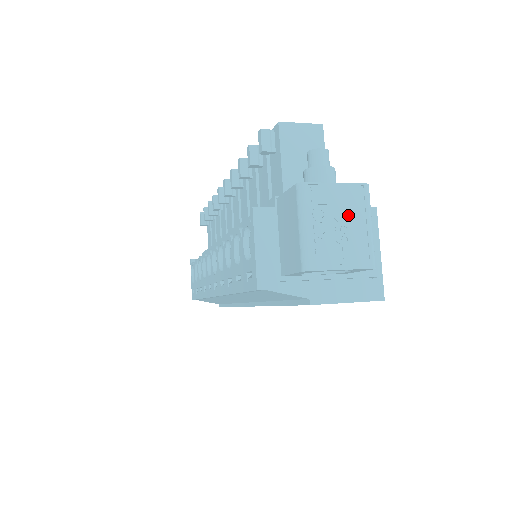
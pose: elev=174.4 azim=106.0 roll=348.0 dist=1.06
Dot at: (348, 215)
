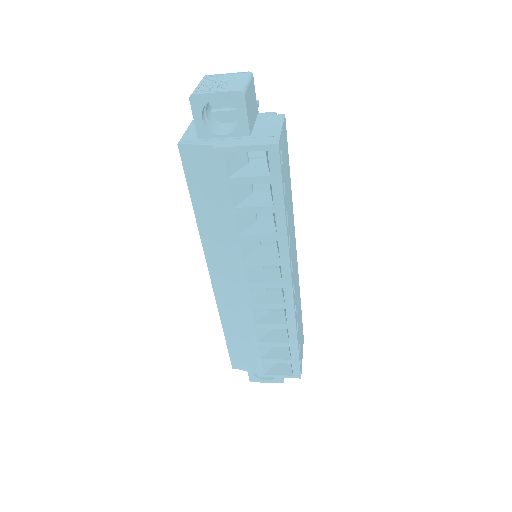
Dot at: (231, 80)
